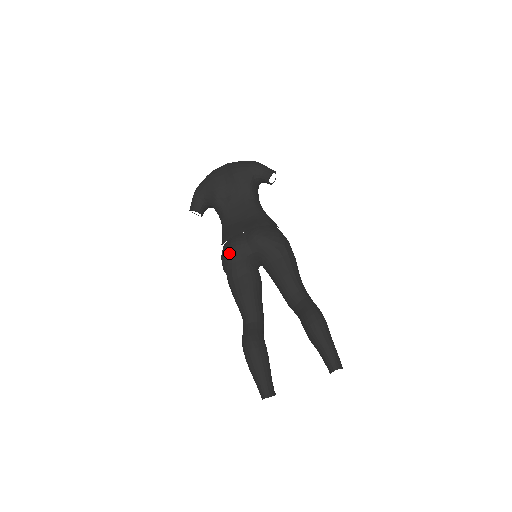
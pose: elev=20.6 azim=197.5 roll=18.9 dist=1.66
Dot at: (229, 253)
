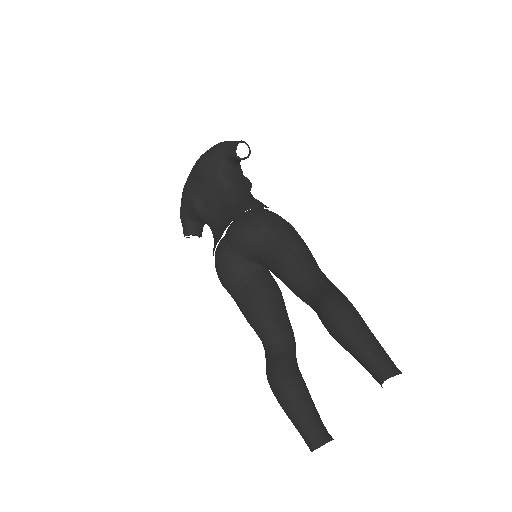
Dot at: (217, 269)
